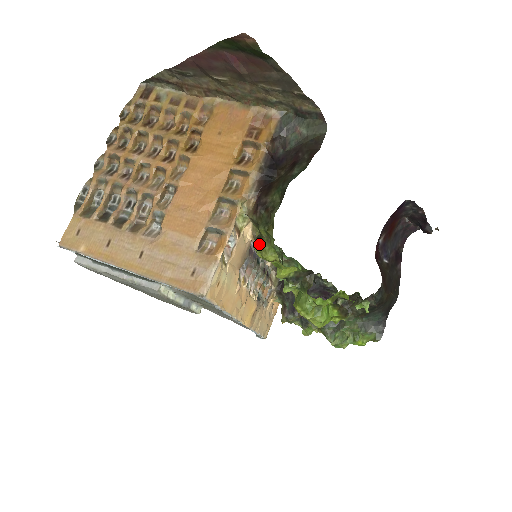
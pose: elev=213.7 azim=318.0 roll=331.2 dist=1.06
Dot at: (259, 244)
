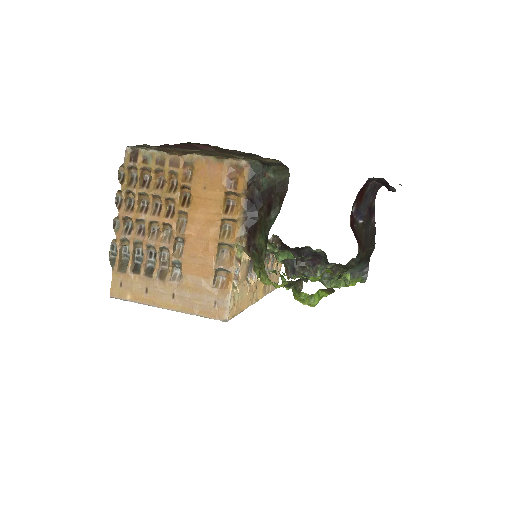
Dot at: (257, 269)
